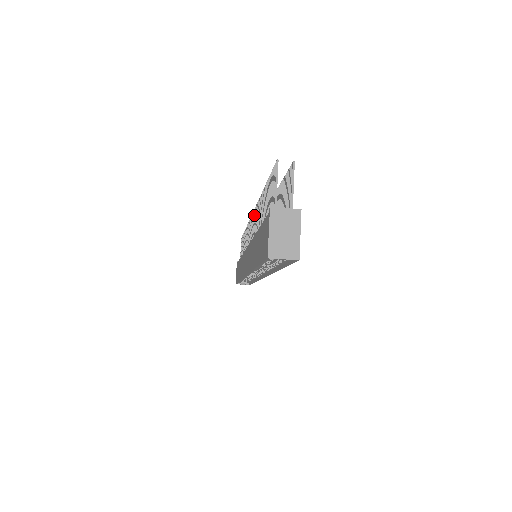
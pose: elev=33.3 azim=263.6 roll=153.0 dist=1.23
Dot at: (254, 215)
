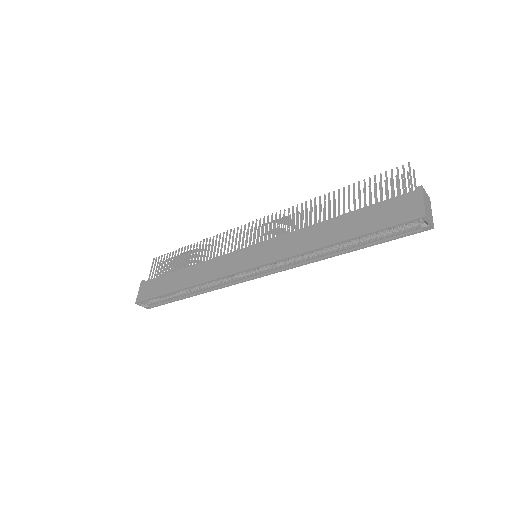
Dot at: (276, 217)
